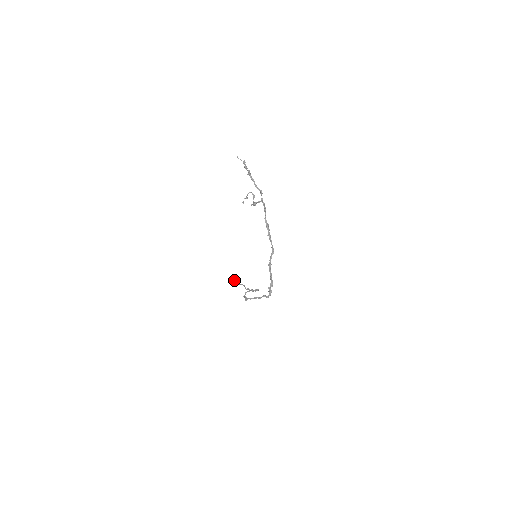
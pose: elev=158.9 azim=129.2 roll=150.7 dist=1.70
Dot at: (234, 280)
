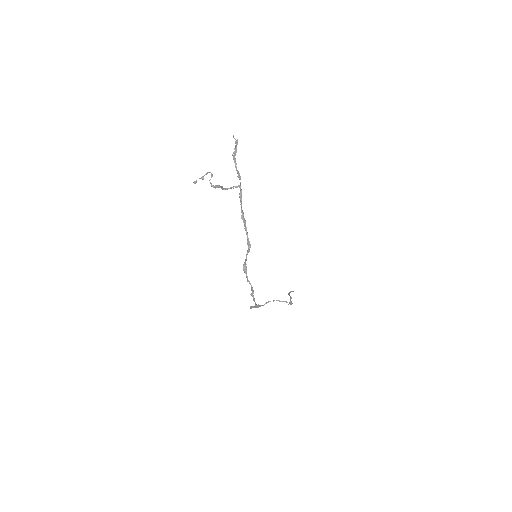
Dot at: (293, 291)
